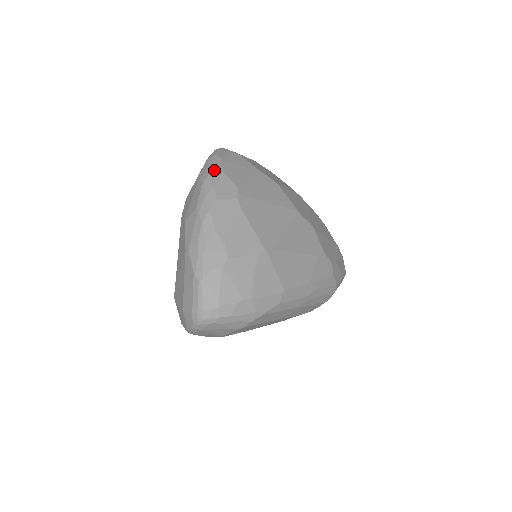
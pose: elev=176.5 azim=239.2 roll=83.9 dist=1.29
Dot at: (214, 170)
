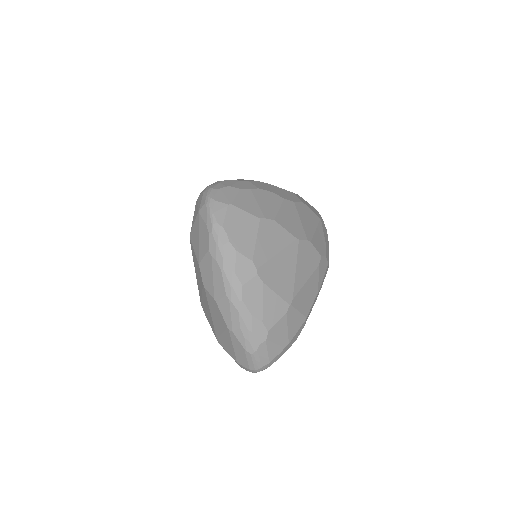
Dot at: (226, 250)
